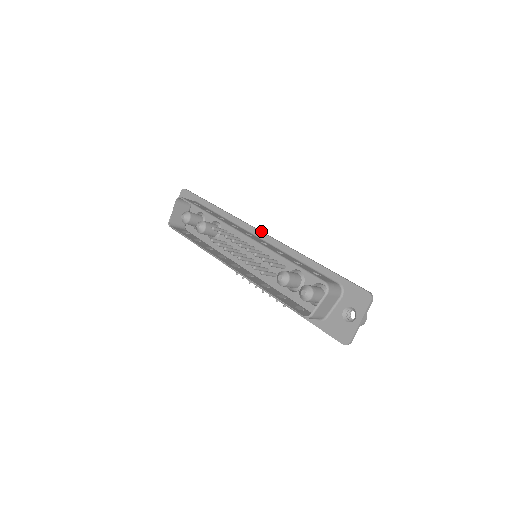
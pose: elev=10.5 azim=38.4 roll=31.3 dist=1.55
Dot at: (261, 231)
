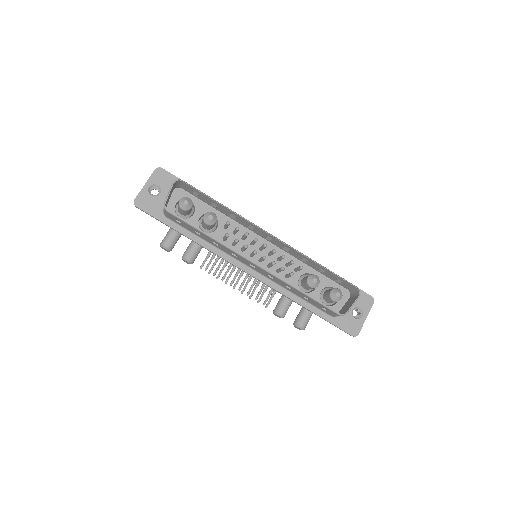
Dot at: occluded
